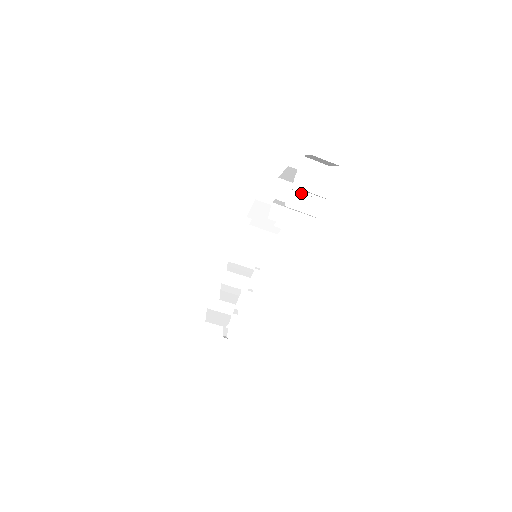
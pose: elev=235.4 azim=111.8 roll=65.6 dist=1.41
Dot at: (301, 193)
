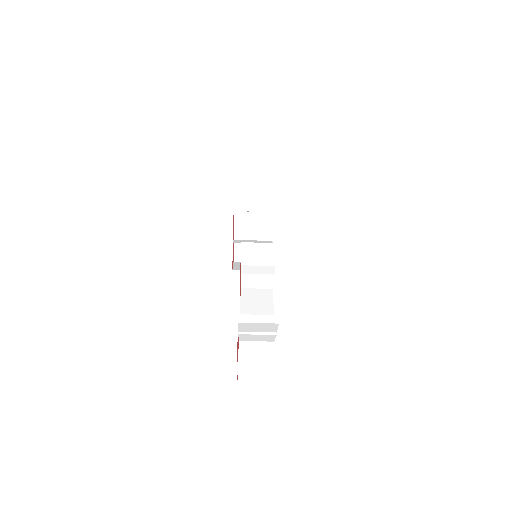
Dot at: (253, 335)
